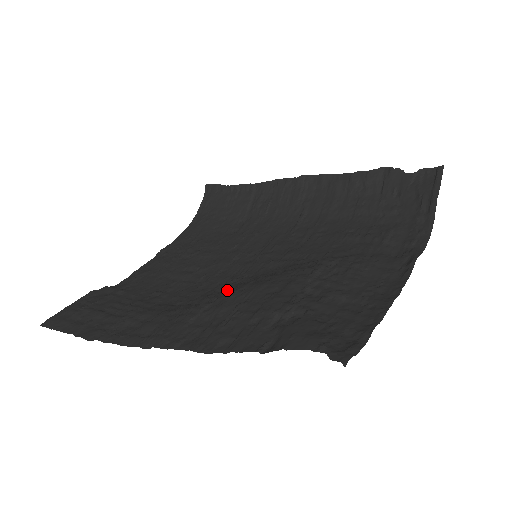
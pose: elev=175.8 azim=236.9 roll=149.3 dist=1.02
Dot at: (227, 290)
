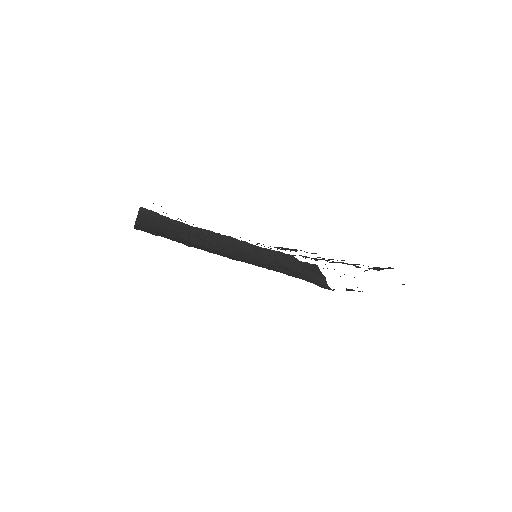
Dot at: occluded
